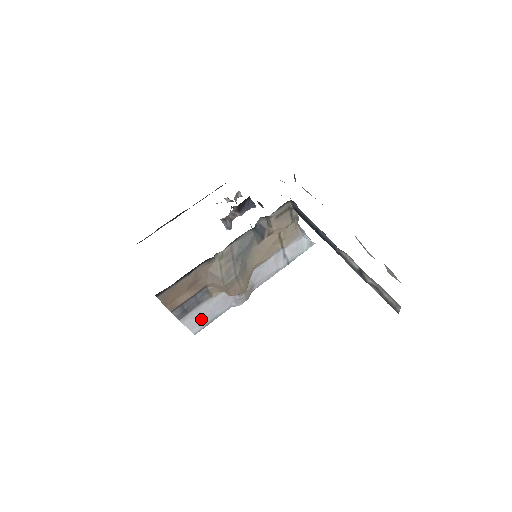
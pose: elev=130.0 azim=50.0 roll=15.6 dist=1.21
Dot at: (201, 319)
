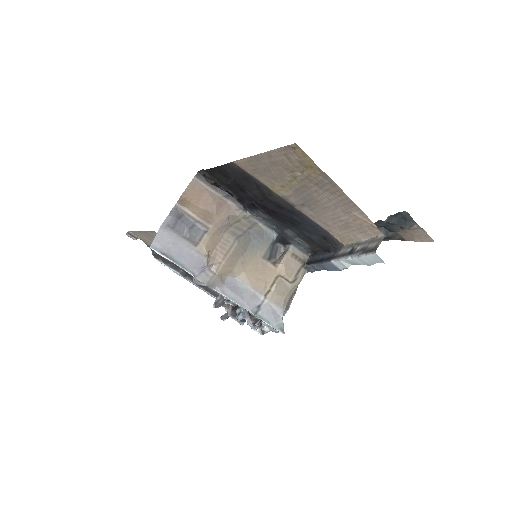
Dot at: (169, 246)
